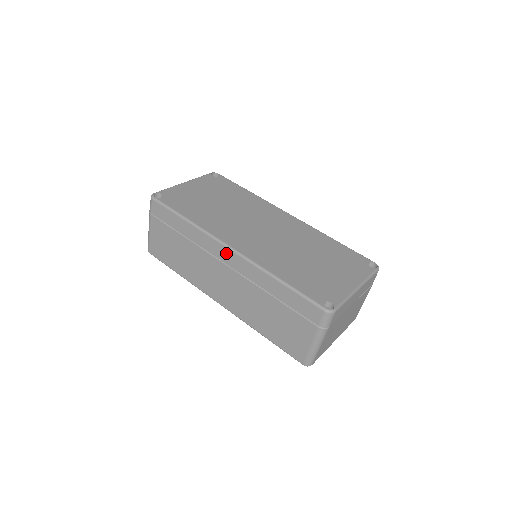
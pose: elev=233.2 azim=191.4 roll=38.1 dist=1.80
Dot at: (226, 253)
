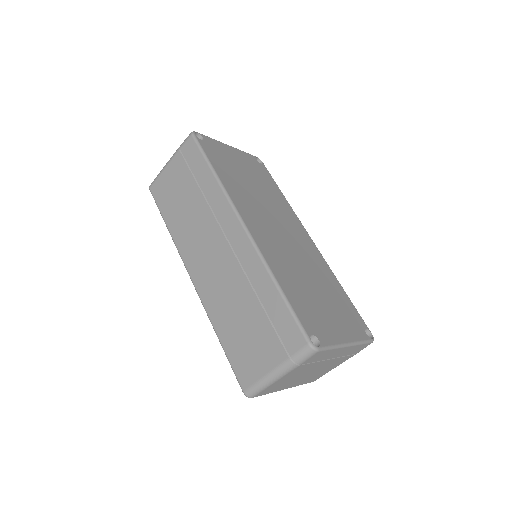
Dot at: (236, 228)
